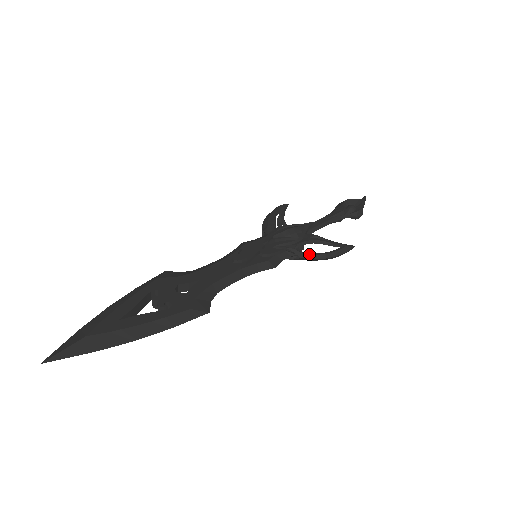
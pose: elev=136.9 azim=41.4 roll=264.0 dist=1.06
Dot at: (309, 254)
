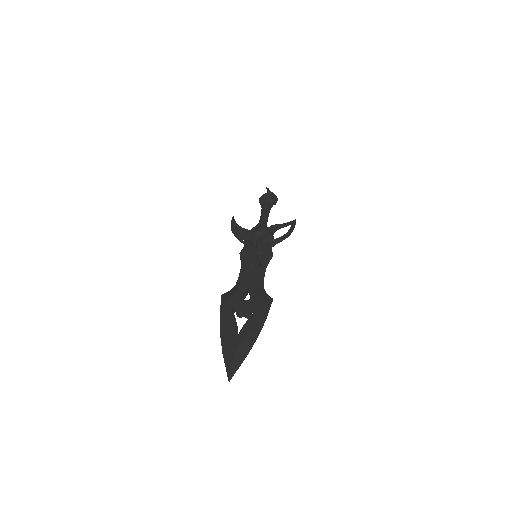
Dot at: (282, 237)
